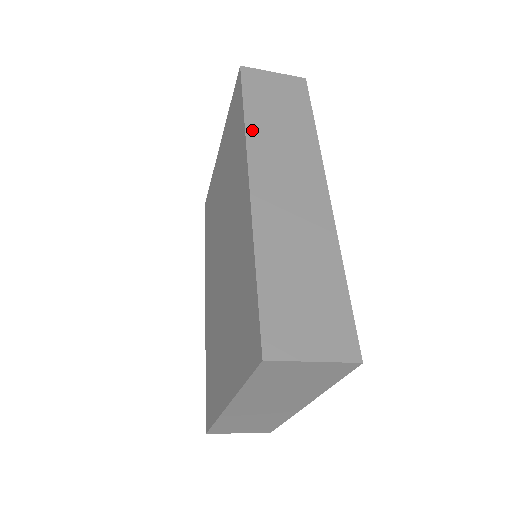
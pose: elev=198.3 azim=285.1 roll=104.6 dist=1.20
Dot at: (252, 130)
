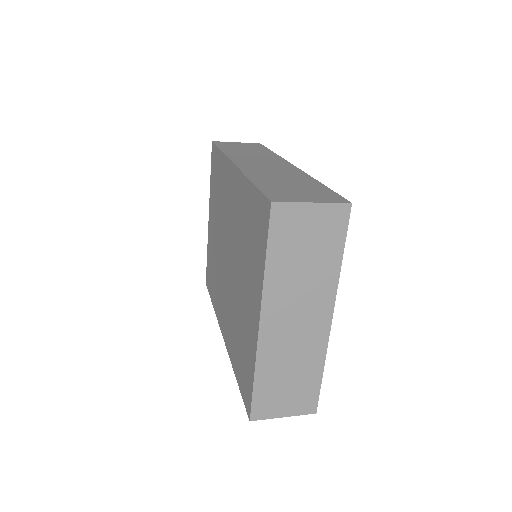
Dot at: (229, 153)
